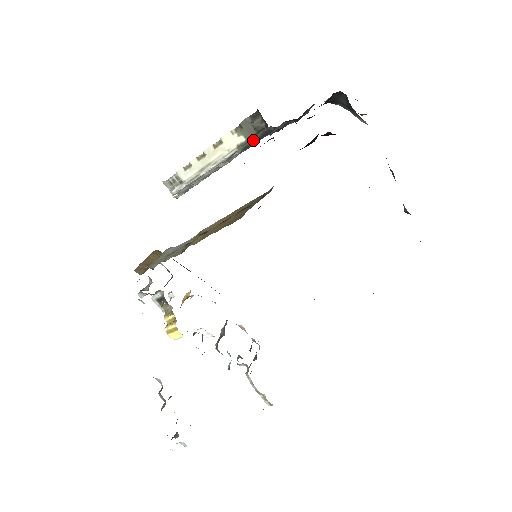
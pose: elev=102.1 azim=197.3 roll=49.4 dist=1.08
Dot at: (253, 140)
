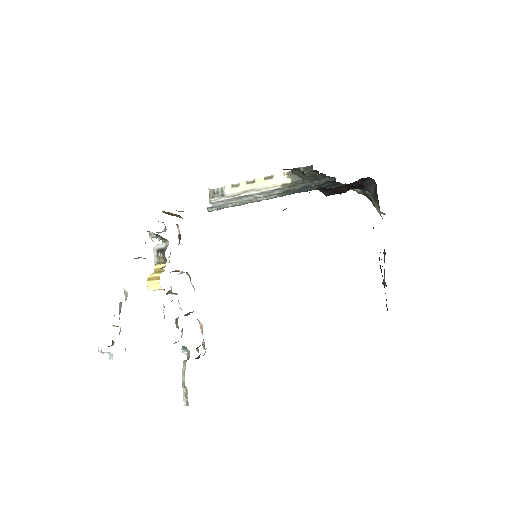
Dot at: (295, 187)
